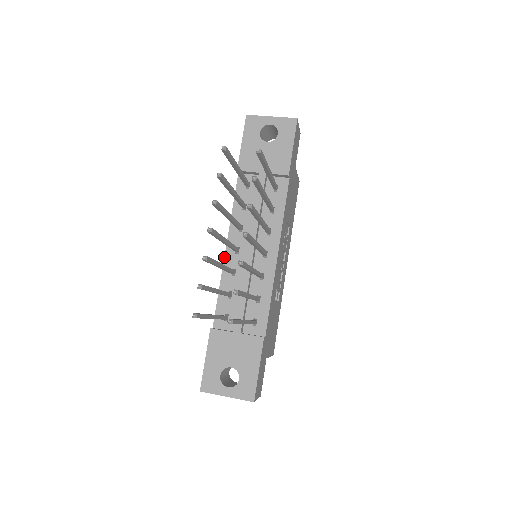
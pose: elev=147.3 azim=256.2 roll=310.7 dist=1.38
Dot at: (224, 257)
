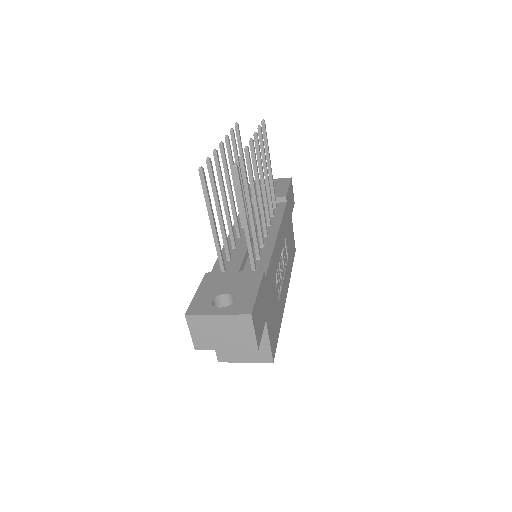
Dot at: occluded
